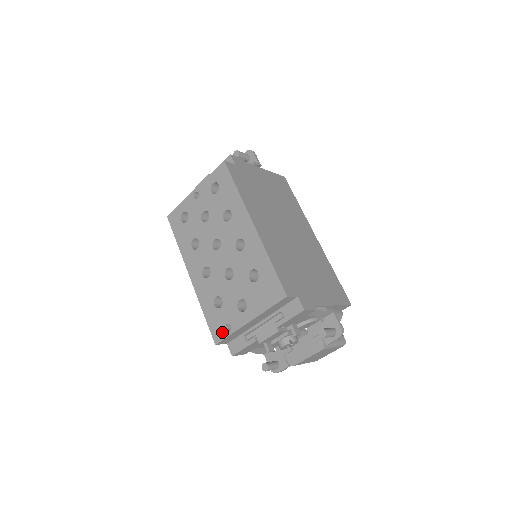
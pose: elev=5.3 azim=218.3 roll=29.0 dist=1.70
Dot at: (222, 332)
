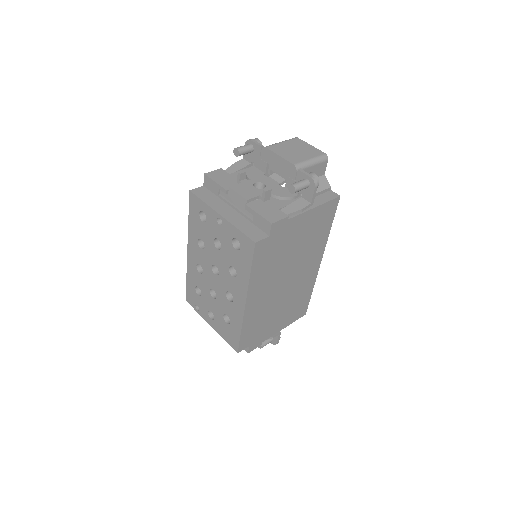
Dot at: (193, 304)
